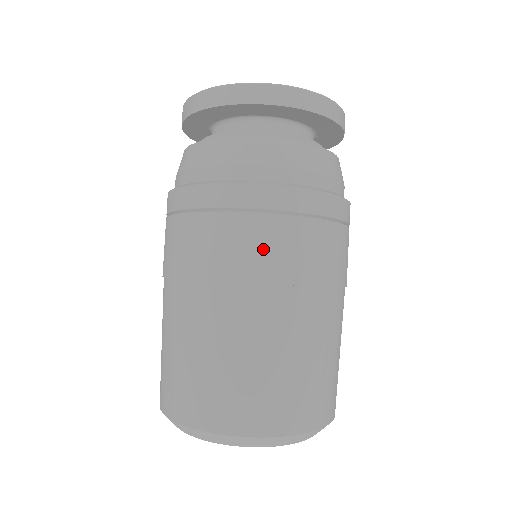
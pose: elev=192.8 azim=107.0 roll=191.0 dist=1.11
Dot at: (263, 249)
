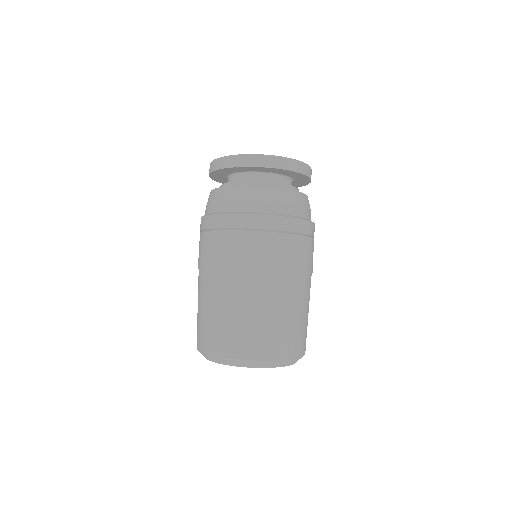
Dot at: (207, 250)
